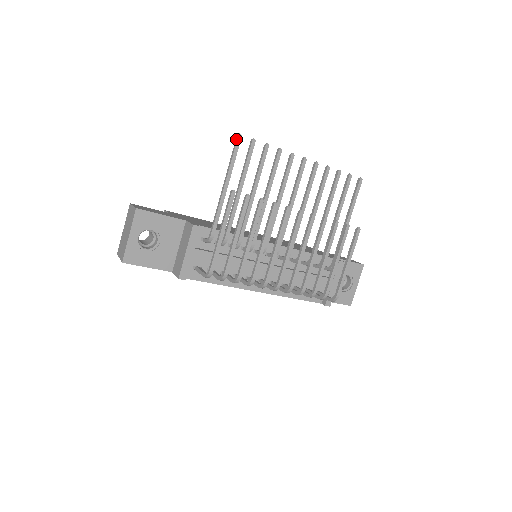
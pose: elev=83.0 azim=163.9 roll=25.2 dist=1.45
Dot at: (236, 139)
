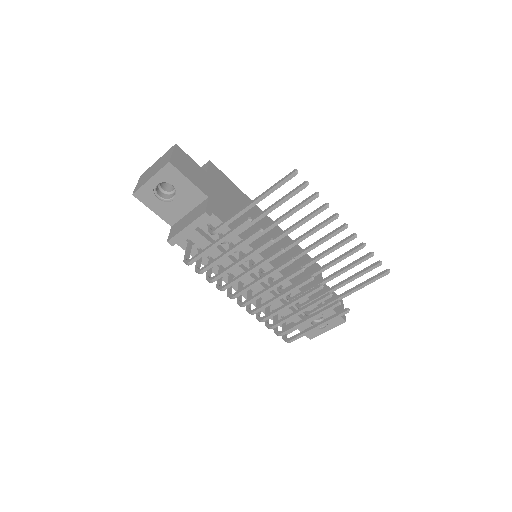
Dot at: (291, 173)
